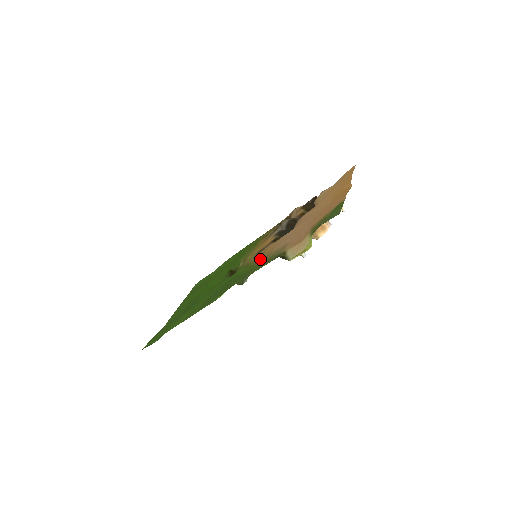
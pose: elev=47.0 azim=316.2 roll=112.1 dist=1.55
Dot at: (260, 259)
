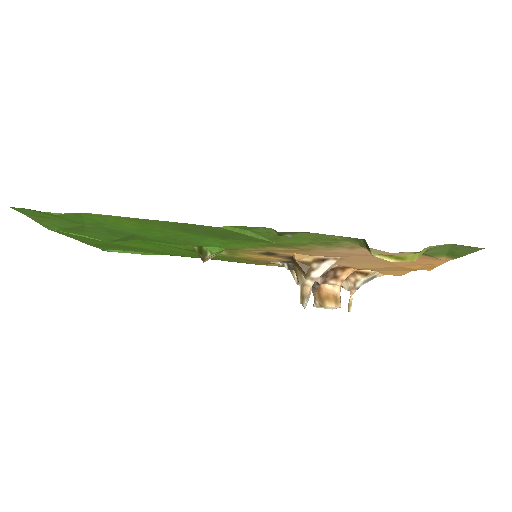
Dot at: (290, 247)
